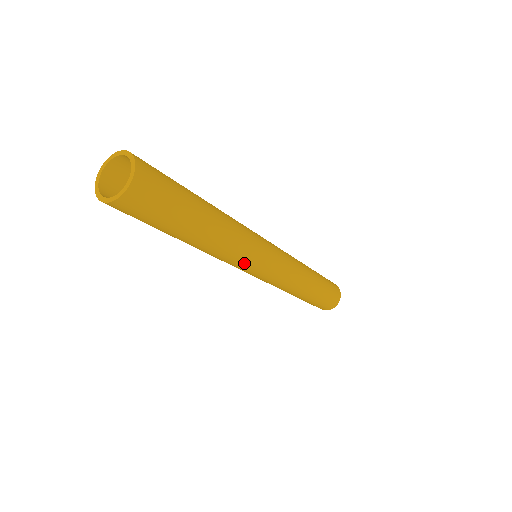
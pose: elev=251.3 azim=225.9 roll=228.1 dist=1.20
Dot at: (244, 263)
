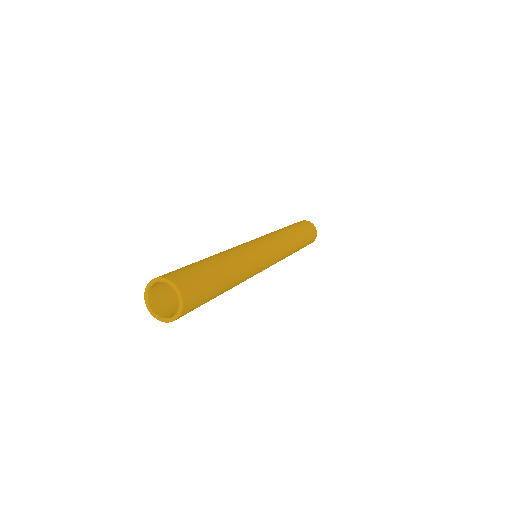
Dot at: occluded
